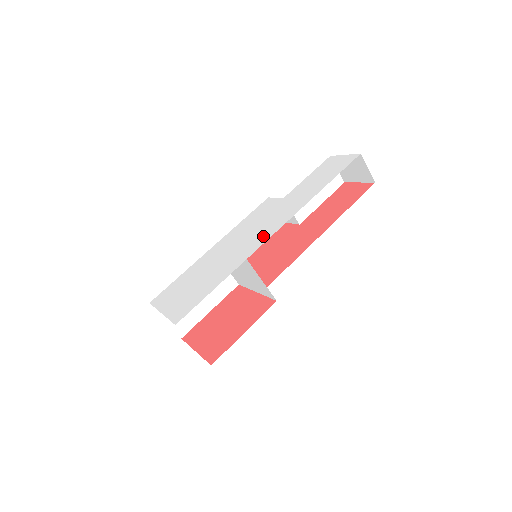
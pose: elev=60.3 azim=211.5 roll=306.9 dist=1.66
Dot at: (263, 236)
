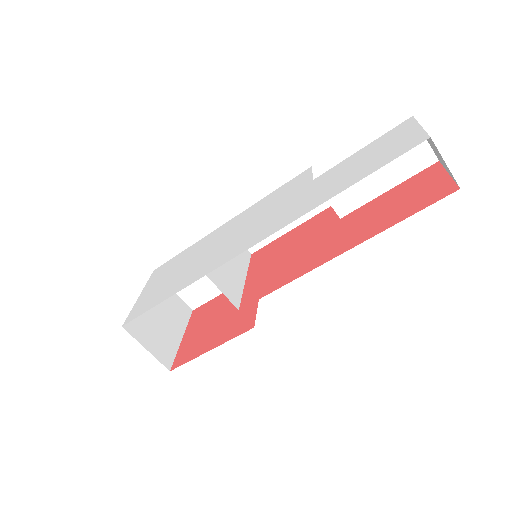
Dot at: (242, 245)
